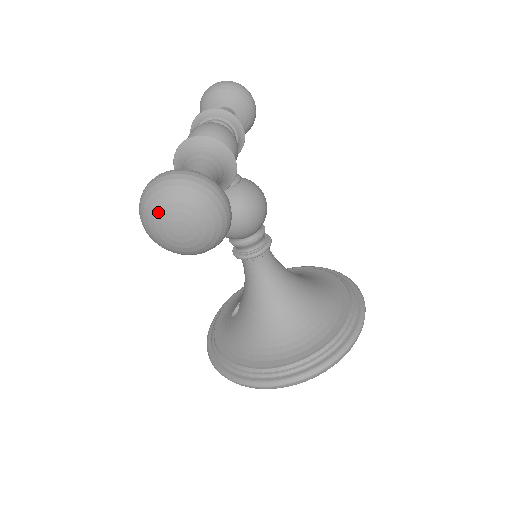
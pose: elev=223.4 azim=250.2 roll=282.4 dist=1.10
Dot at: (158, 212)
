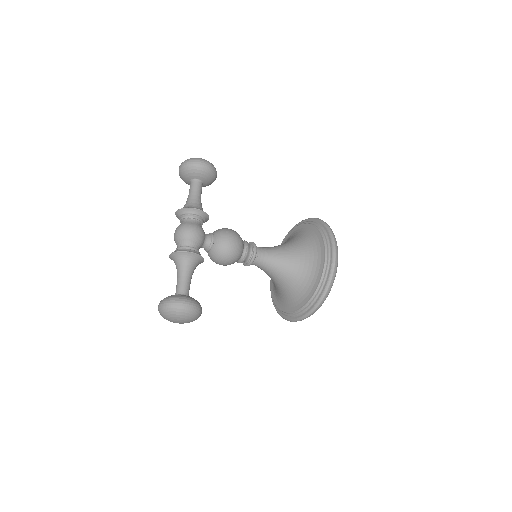
Dot at: occluded
